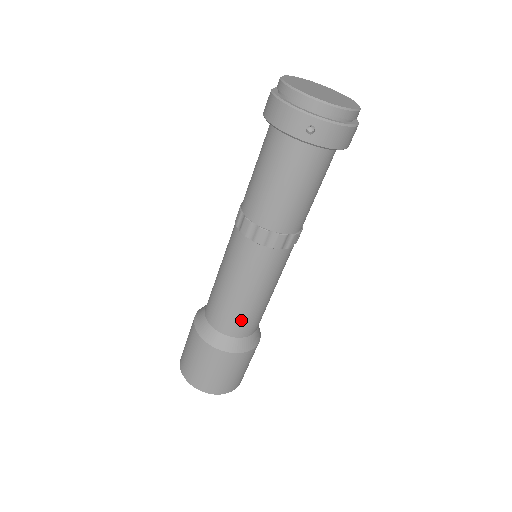
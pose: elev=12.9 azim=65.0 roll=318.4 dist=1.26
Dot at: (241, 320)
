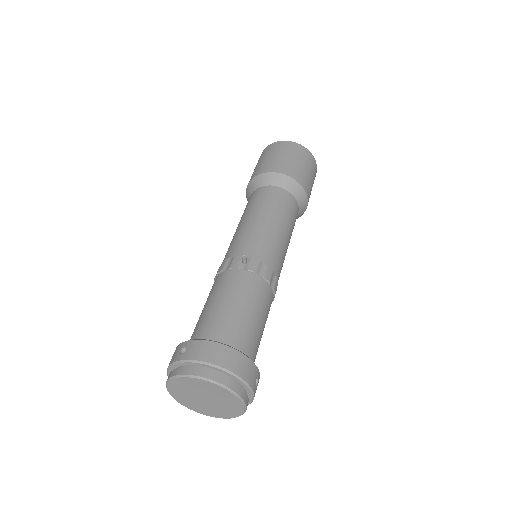
Dot at: occluded
